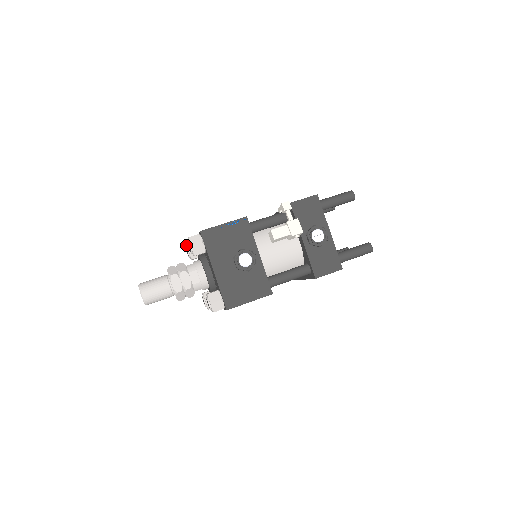
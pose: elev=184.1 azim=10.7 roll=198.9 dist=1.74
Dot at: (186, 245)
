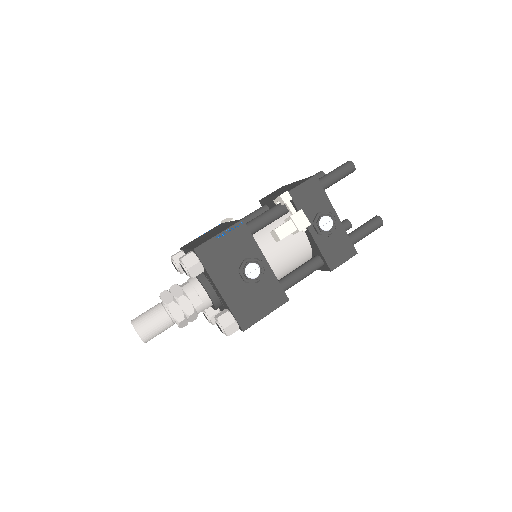
Dot at: occluded
